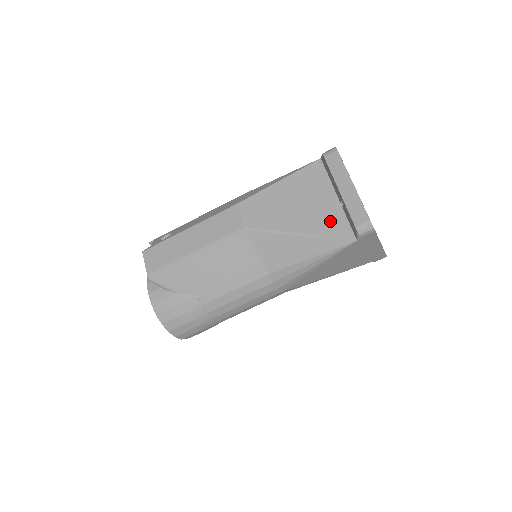
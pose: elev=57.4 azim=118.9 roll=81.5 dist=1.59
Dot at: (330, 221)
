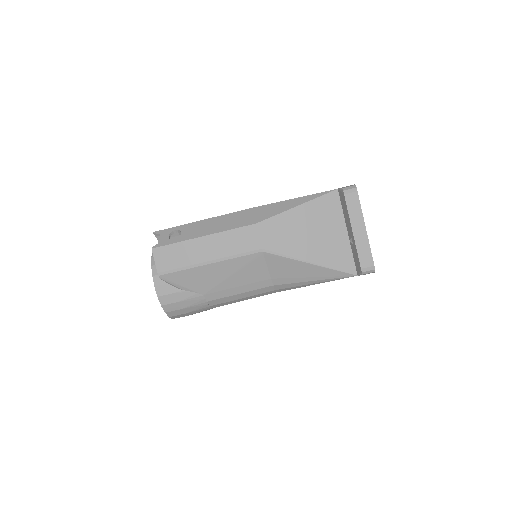
Dot at: (338, 254)
